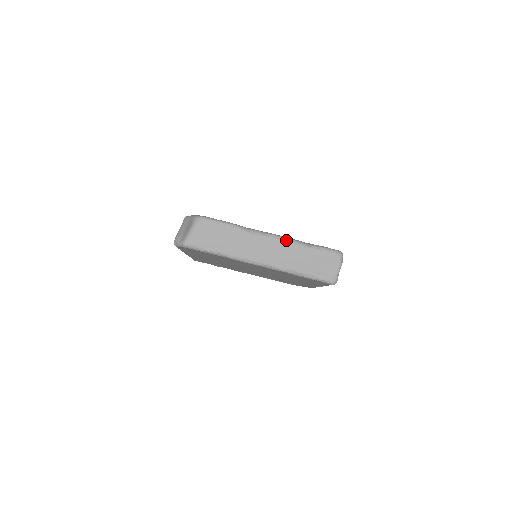
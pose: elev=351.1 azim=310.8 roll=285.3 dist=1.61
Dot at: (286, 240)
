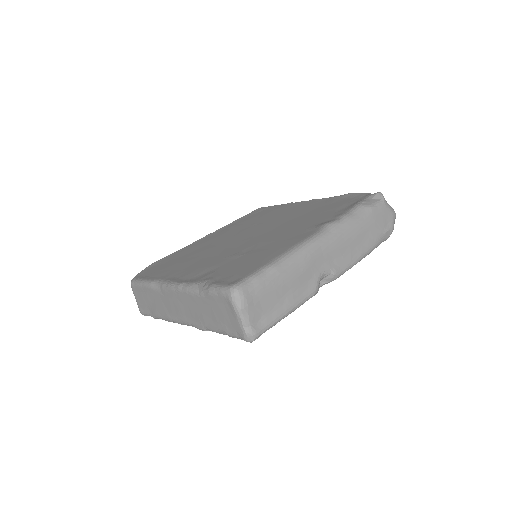
Dot at: (181, 290)
